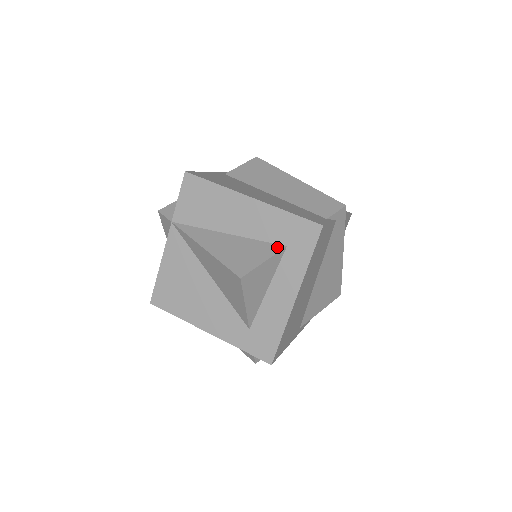
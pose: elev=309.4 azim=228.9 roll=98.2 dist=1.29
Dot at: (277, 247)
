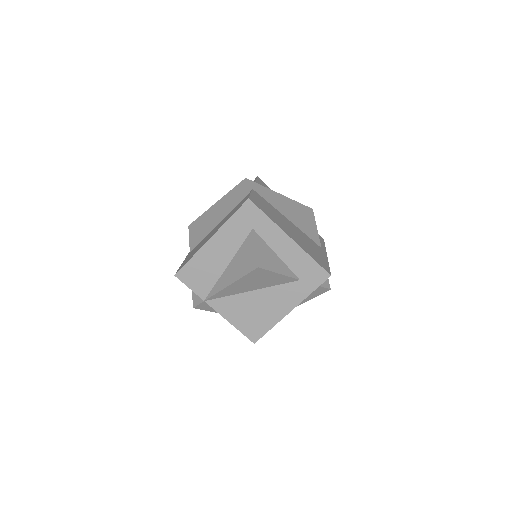
Dot at: (250, 235)
